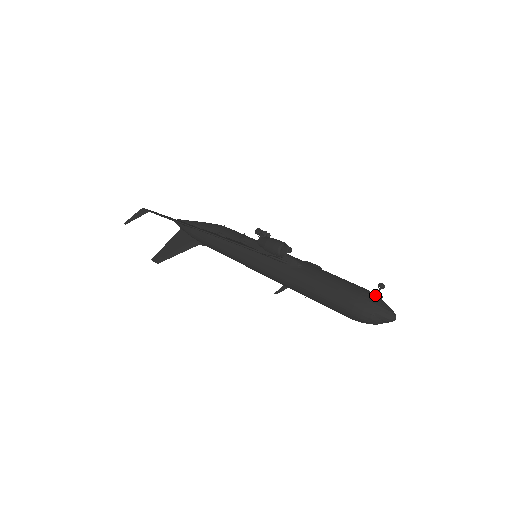
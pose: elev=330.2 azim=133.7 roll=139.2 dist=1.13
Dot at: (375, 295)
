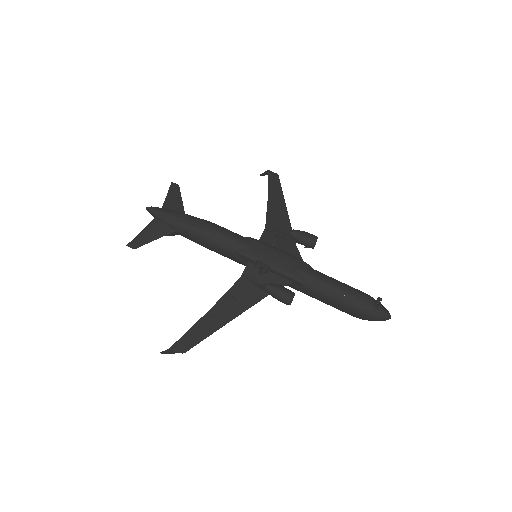
Dot at: (374, 307)
